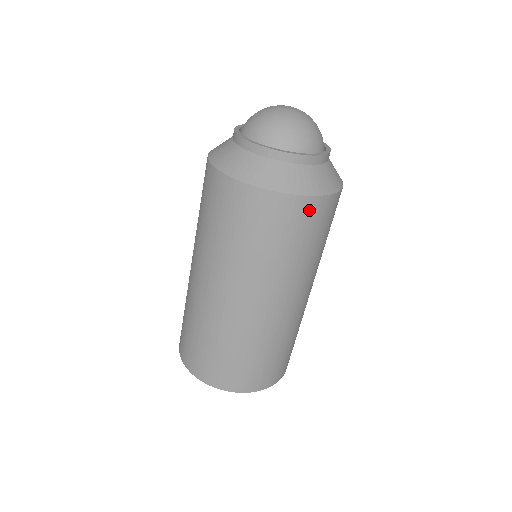
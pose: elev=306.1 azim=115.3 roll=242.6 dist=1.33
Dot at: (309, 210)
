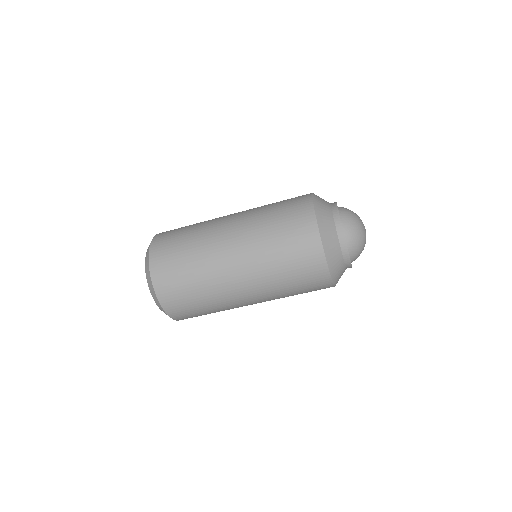
Dot at: (318, 272)
